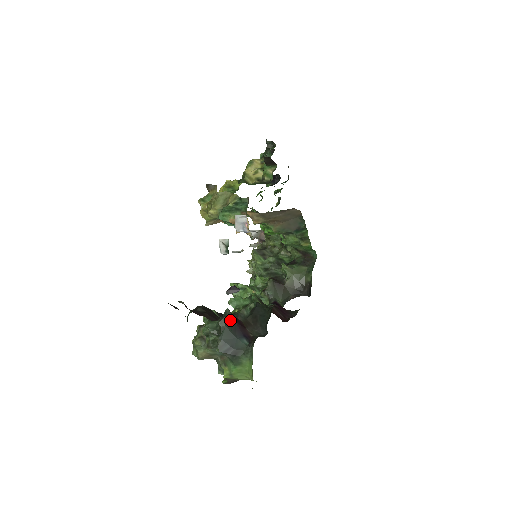
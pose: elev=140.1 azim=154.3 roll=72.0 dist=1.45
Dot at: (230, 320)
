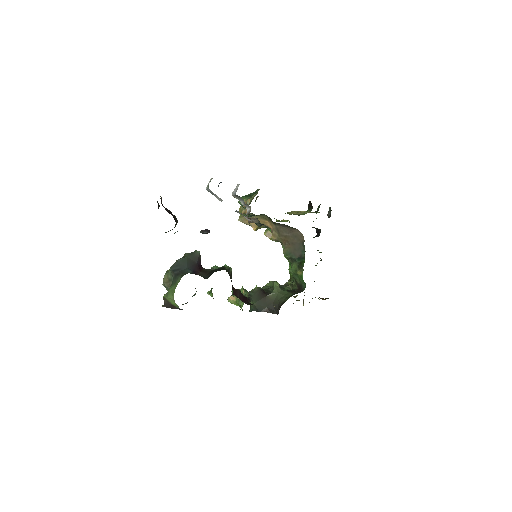
Dot at: (194, 258)
